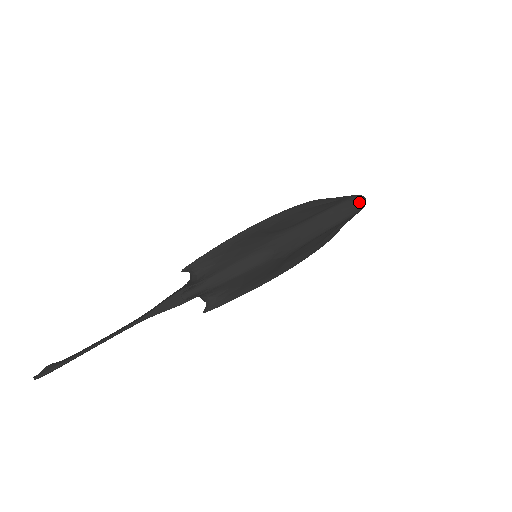
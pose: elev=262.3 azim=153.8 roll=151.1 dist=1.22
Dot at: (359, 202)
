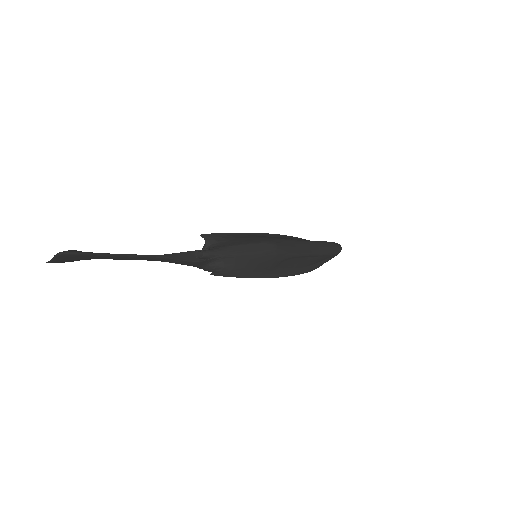
Dot at: (337, 246)
